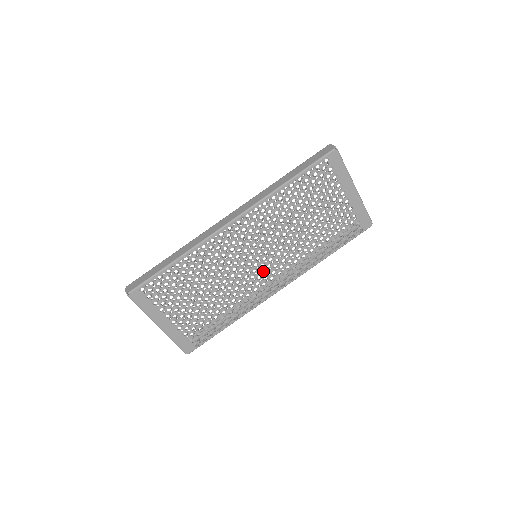
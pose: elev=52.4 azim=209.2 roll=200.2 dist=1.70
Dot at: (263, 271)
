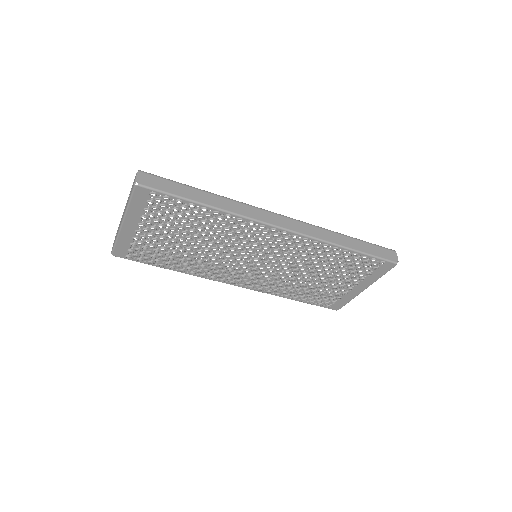
Dot at: (245, 268)
